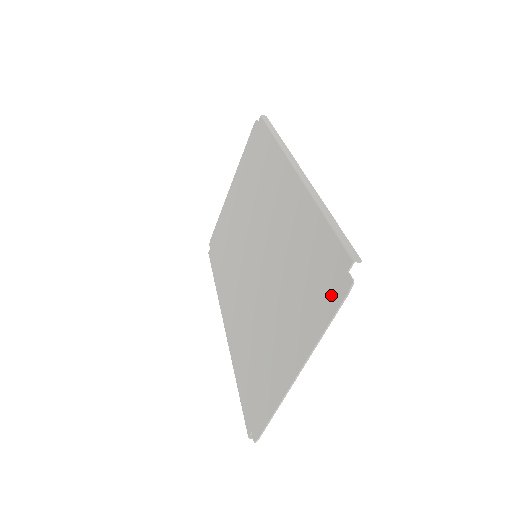
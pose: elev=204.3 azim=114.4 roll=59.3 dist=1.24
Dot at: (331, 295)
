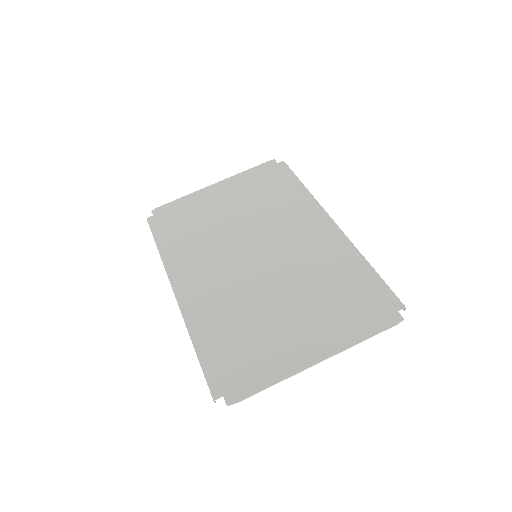
Dot at: (376, 319)
